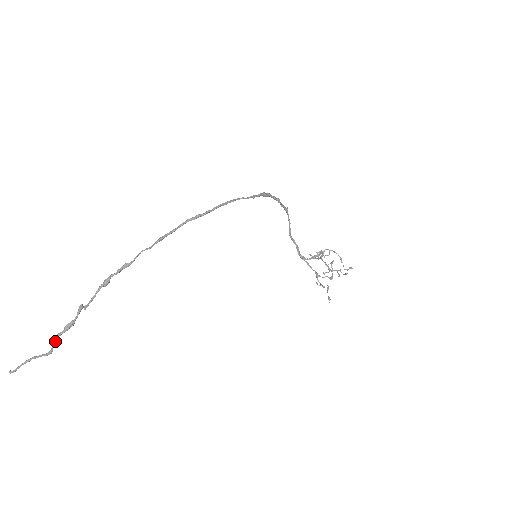
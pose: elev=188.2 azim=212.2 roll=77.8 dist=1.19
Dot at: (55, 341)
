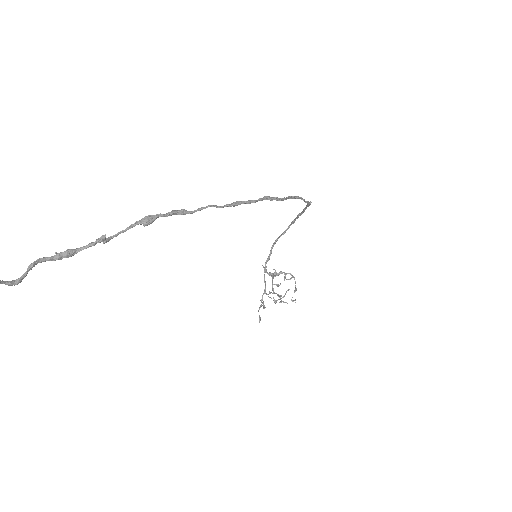
Dot at: (32, 267)
